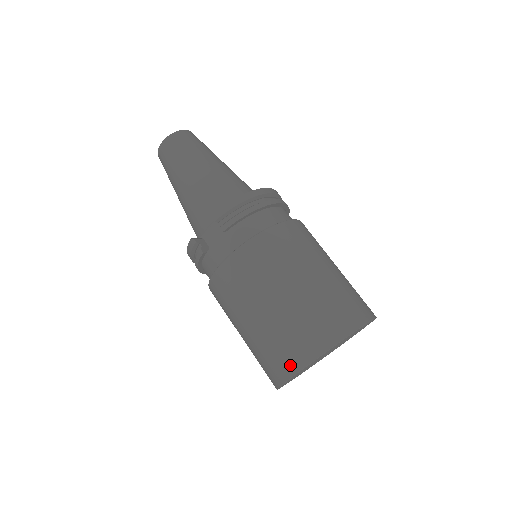
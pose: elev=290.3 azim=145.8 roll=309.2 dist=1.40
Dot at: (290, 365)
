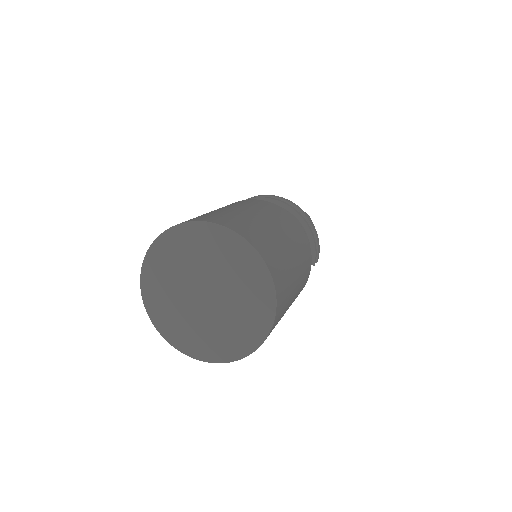
Dot at: occluded
